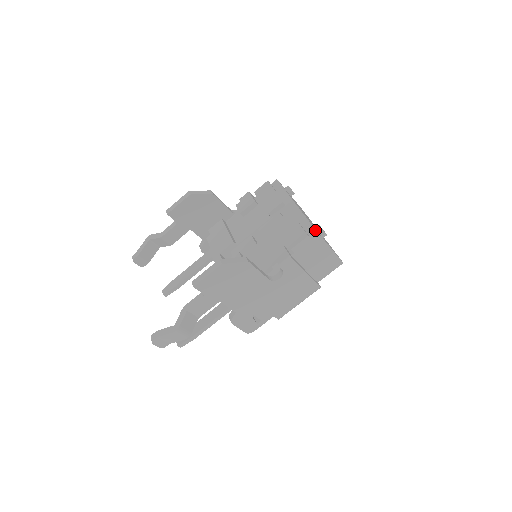
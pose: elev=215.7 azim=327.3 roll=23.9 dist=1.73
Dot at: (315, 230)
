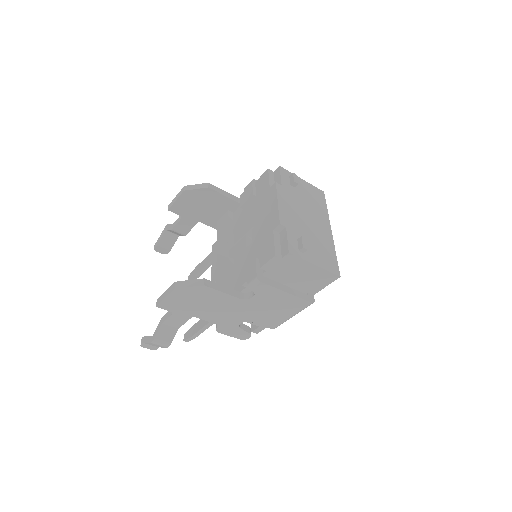
Dot at: (287, 247)
